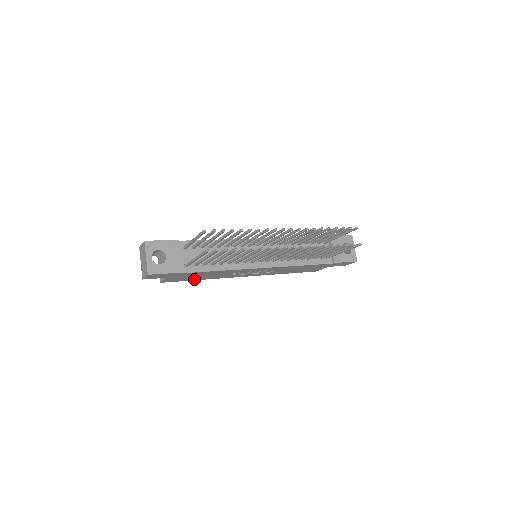
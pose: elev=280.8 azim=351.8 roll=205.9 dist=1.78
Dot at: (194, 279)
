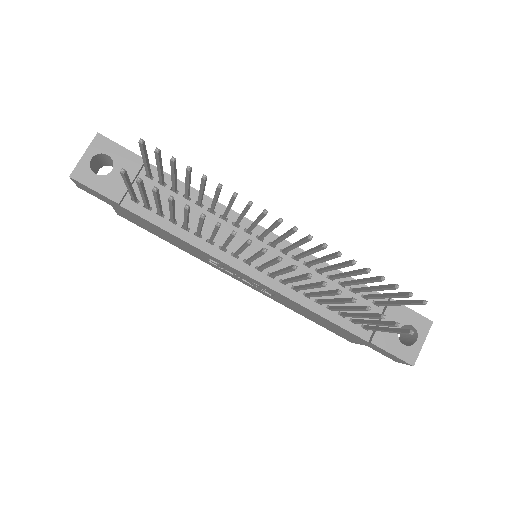
Dot at: (162, 237)
